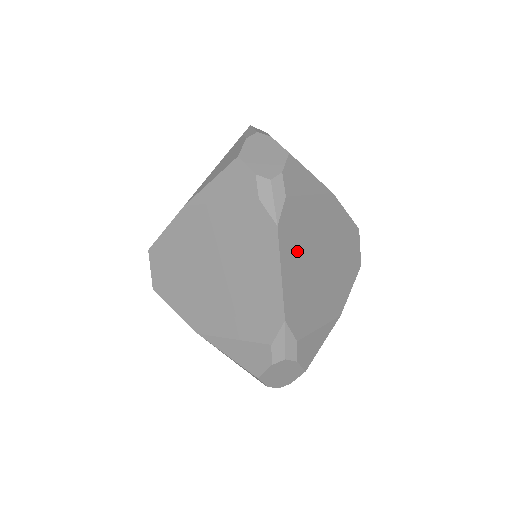
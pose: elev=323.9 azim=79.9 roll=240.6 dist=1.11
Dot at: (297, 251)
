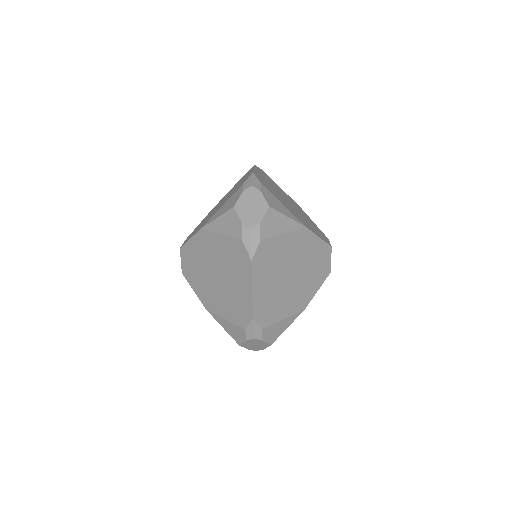
Dot at: (267, 180)
